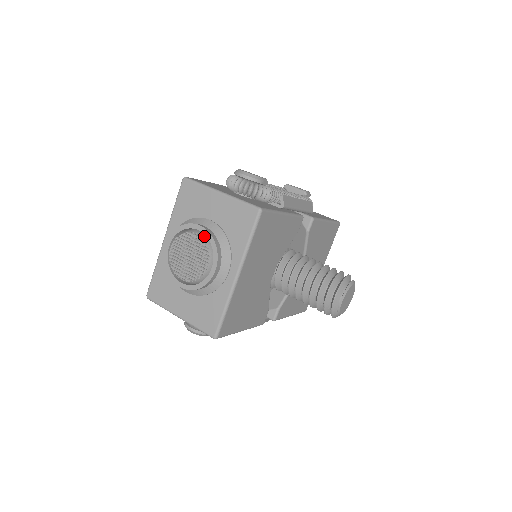
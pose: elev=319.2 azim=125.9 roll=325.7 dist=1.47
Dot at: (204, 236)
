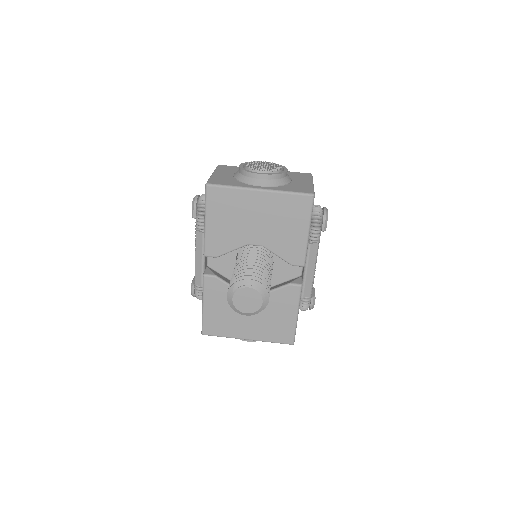
Dot at: occluded
